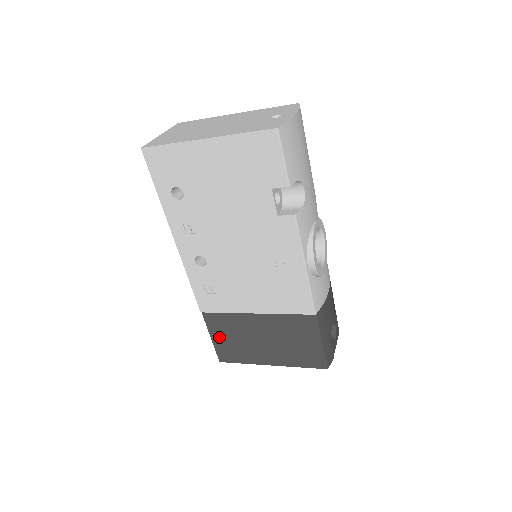
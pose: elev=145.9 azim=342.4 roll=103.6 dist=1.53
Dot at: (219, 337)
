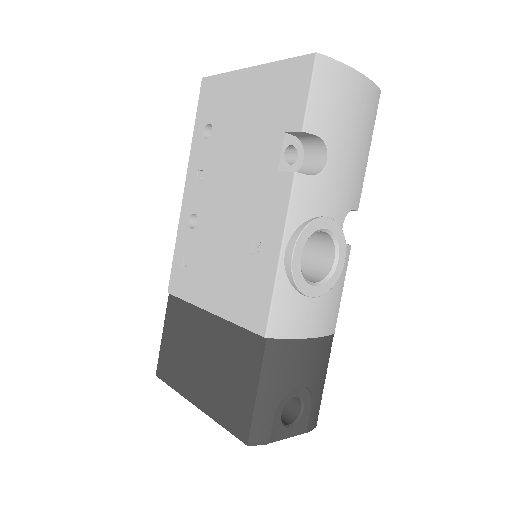
Dot at: (169, 337)
